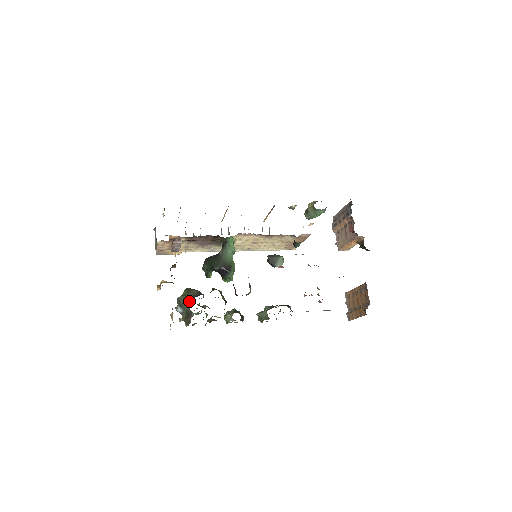
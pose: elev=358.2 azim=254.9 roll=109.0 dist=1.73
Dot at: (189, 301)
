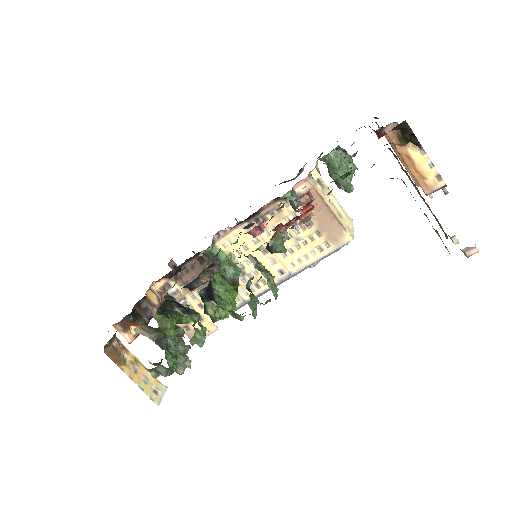
Dot at: occluded
